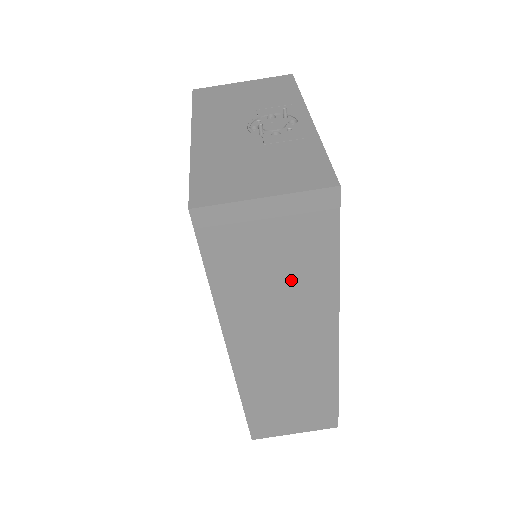
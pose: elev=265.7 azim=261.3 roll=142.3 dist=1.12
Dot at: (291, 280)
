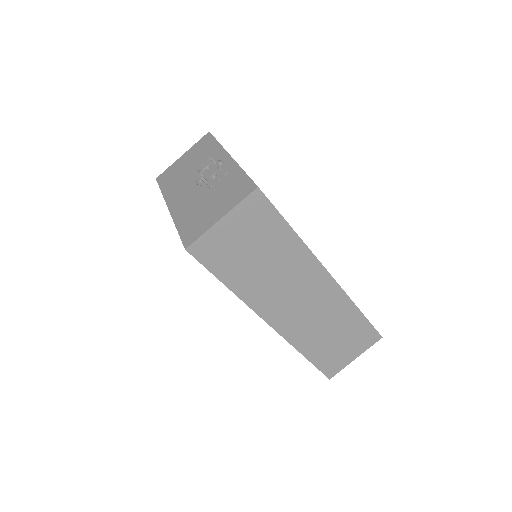
Dot at: (272, 255)
